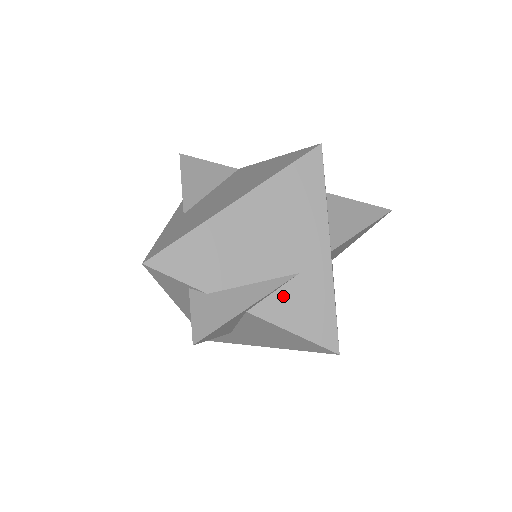
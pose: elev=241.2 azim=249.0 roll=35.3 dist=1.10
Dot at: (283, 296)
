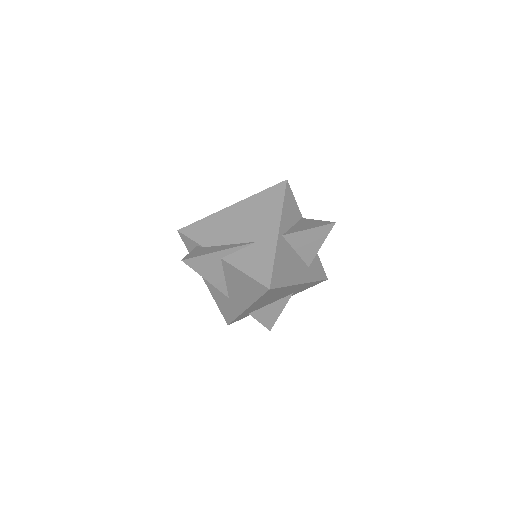
Dot at: (244, 253)
